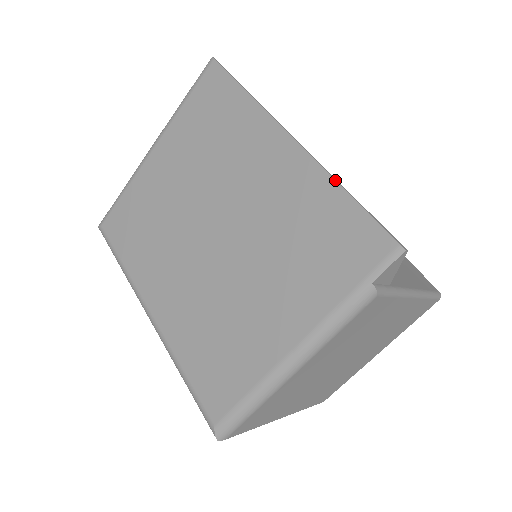
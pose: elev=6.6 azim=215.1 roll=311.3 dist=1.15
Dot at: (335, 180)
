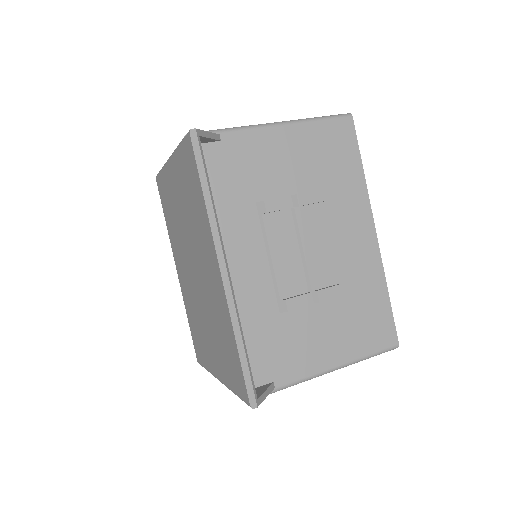
Dot at: (233, 332)
